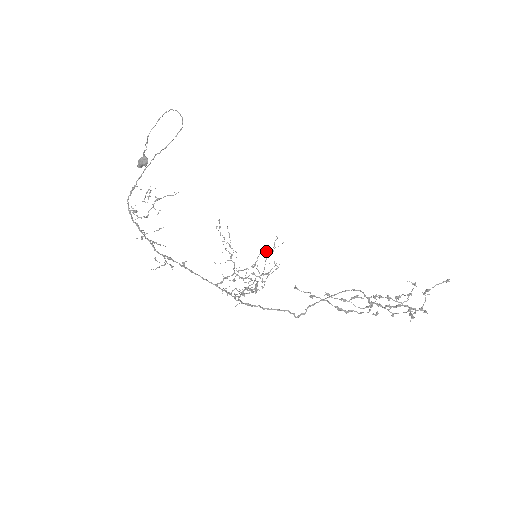
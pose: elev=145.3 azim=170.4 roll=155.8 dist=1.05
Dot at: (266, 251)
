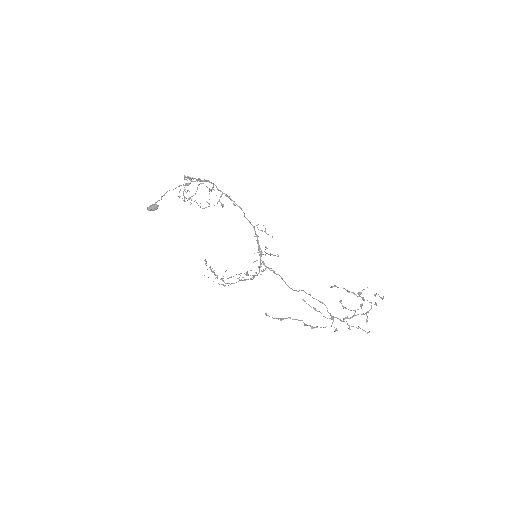
Dot at: occluded
